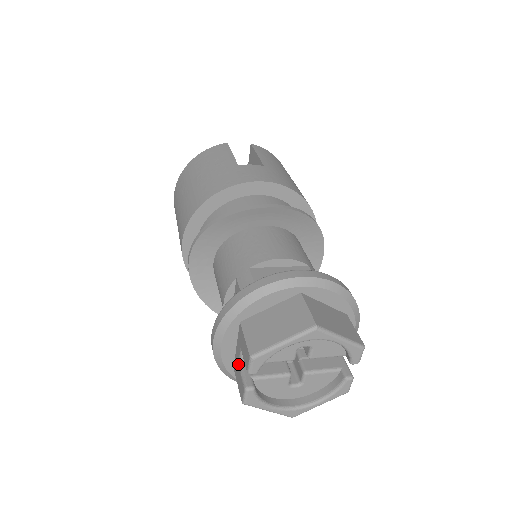
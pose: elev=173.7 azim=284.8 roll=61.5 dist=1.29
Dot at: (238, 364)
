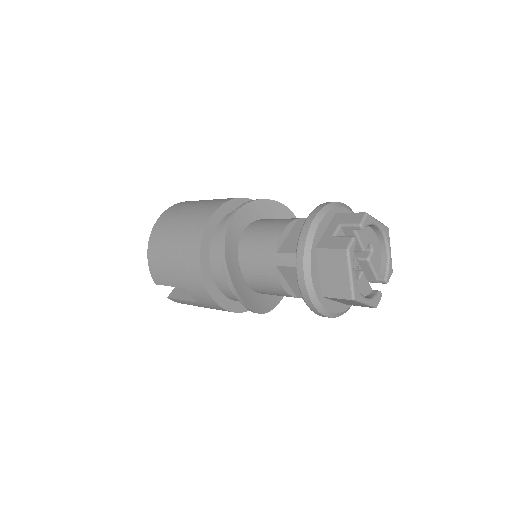
Dot at: (332, 236)
